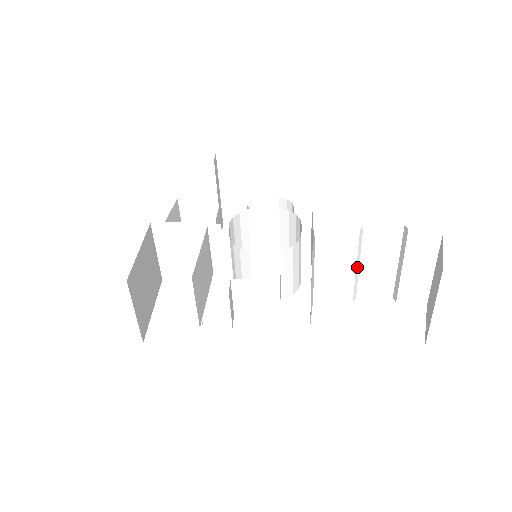
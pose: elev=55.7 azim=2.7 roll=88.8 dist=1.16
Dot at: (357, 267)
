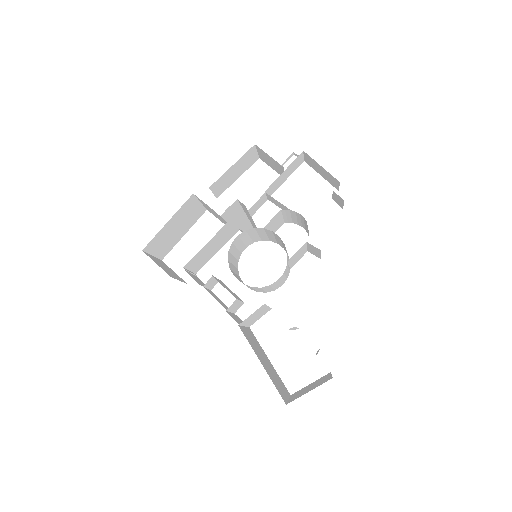
Dot at: occluded
